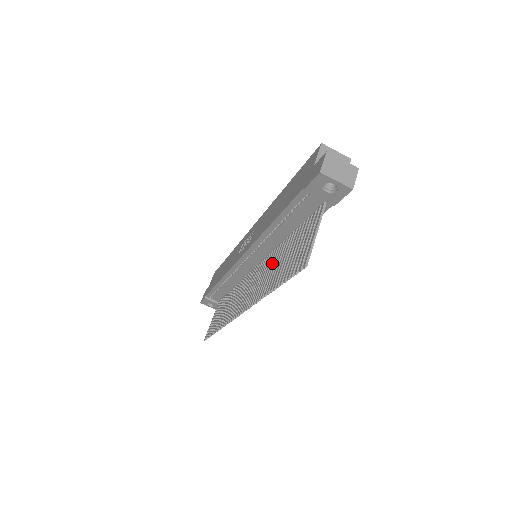
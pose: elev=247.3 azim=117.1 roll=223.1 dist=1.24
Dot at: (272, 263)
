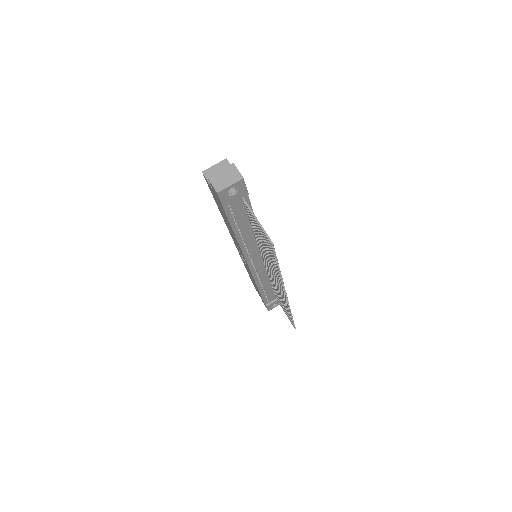
Dot at: (264, 253)
